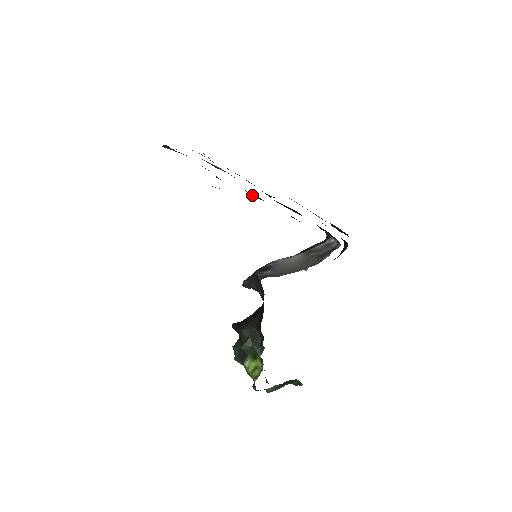
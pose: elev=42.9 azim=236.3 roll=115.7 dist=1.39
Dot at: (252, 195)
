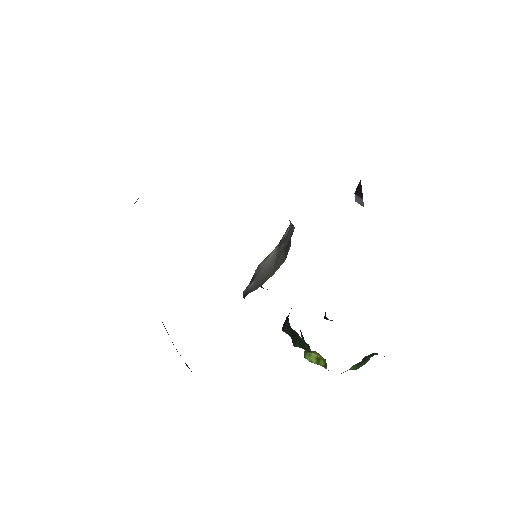
Dot at: occluded
